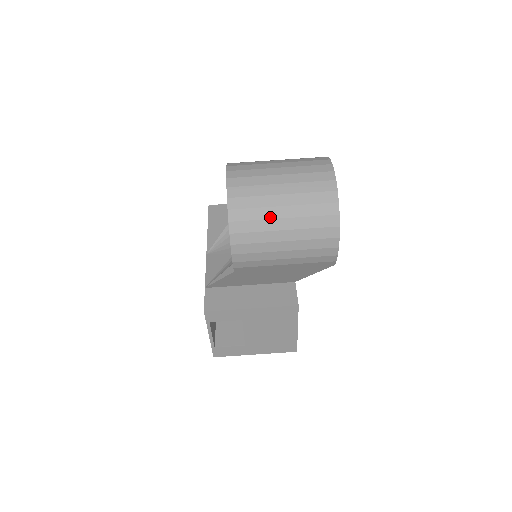
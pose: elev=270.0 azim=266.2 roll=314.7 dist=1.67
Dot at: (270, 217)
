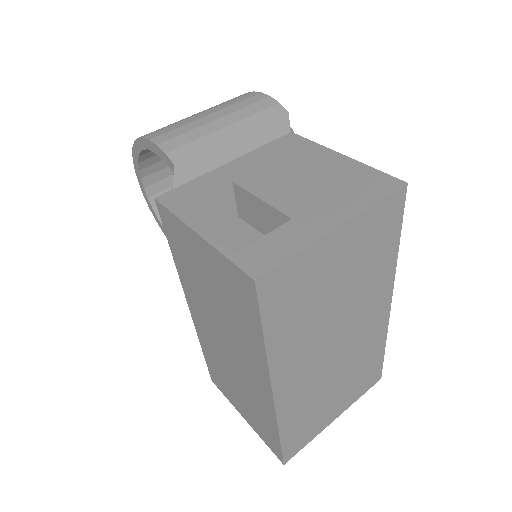
Dot at: occluded
